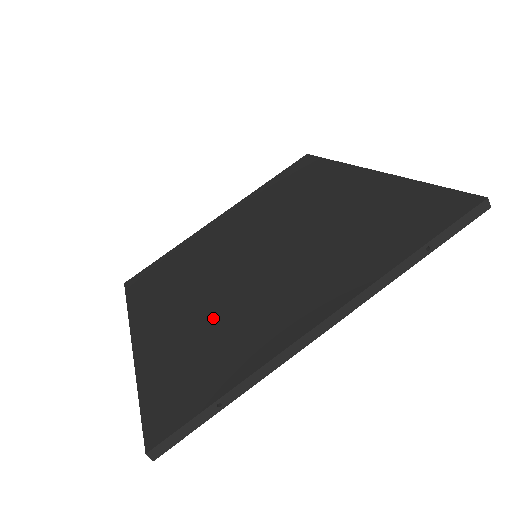
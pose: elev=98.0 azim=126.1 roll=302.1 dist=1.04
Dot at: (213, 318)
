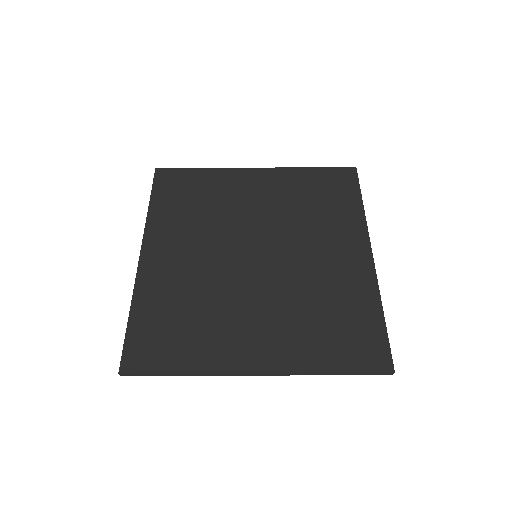
Dot at: (200, 296)
